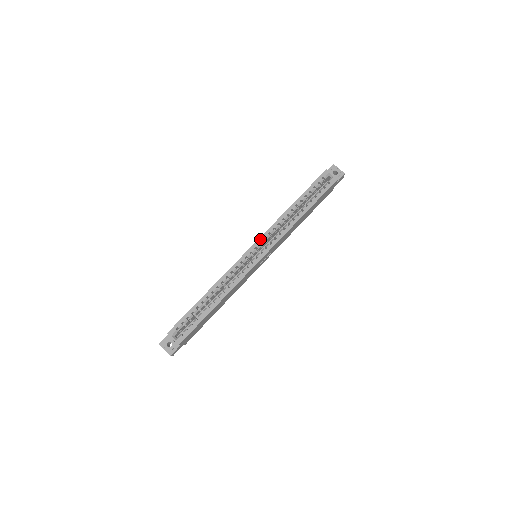
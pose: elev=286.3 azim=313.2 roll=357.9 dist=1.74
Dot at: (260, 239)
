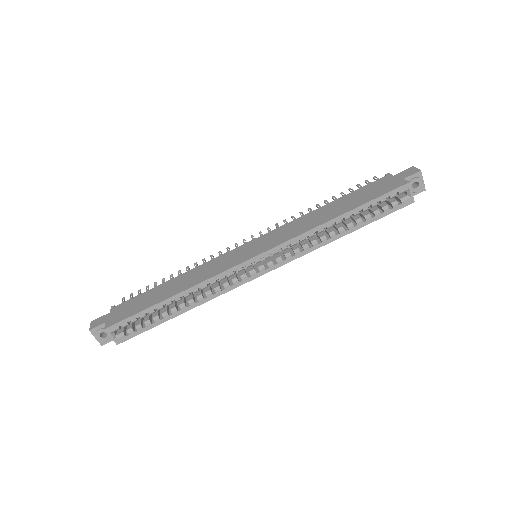
Dot at: (274, 249)
